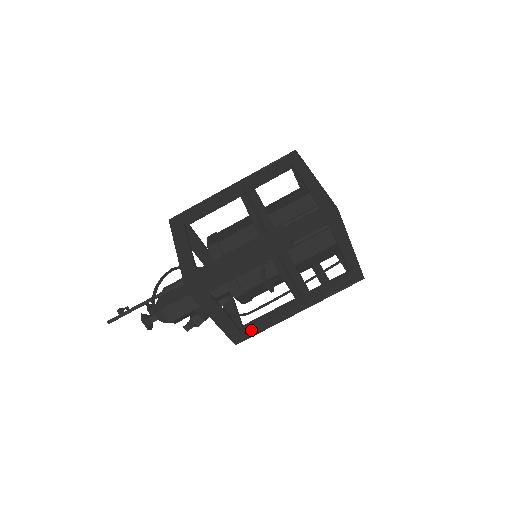
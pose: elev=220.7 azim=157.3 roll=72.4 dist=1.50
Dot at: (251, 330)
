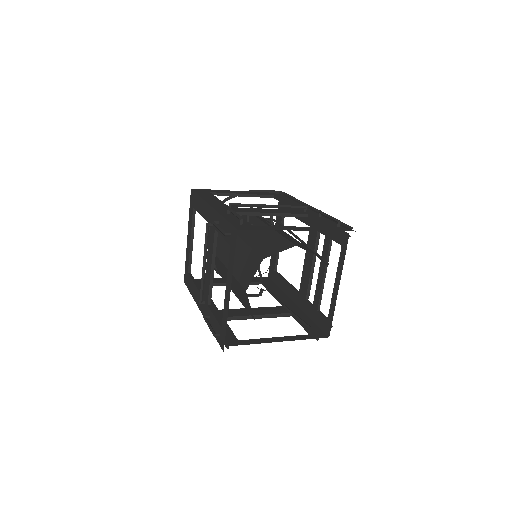
Dot at: occluded
